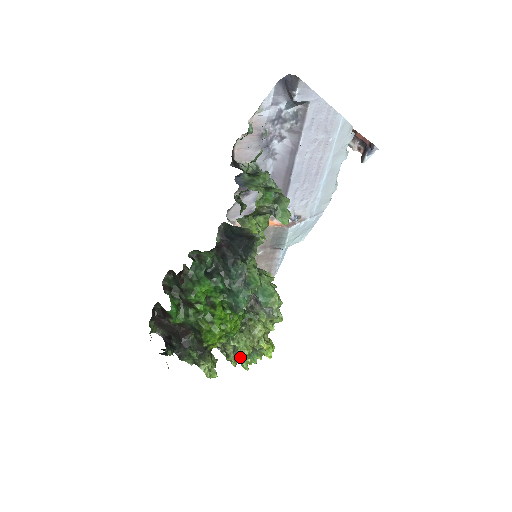
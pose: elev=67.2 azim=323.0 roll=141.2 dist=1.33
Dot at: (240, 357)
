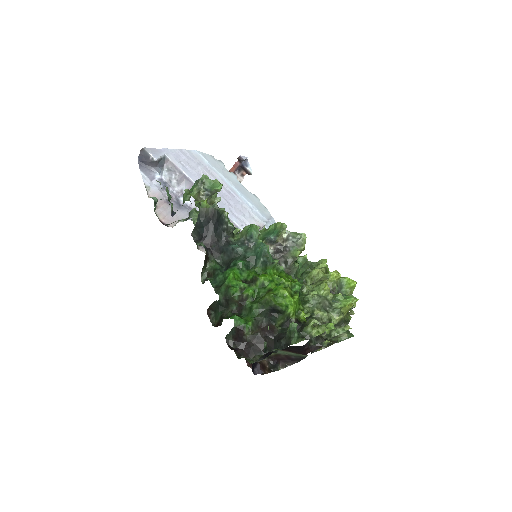
Dot at: (329, 298)
